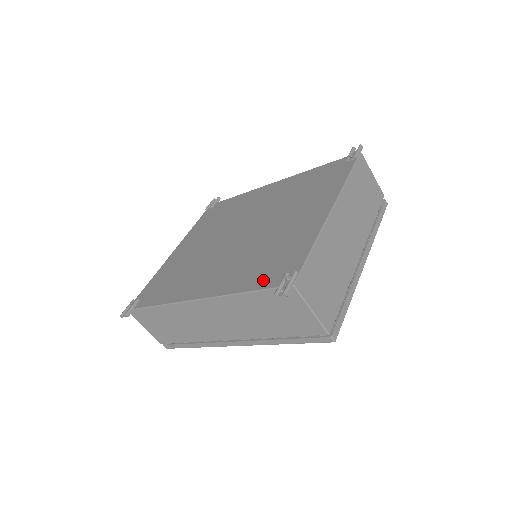
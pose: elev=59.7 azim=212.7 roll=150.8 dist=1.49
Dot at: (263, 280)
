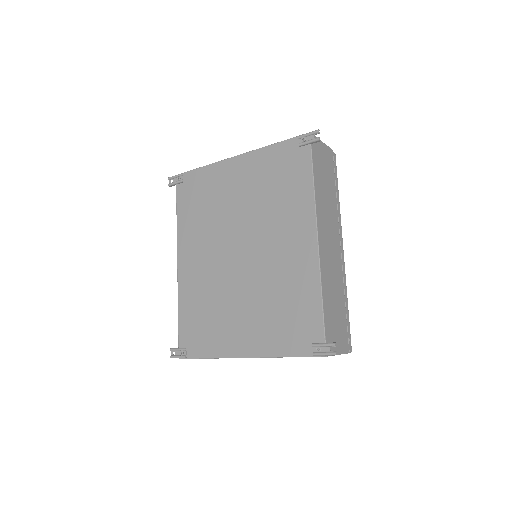
Dot at: (185, 328)
